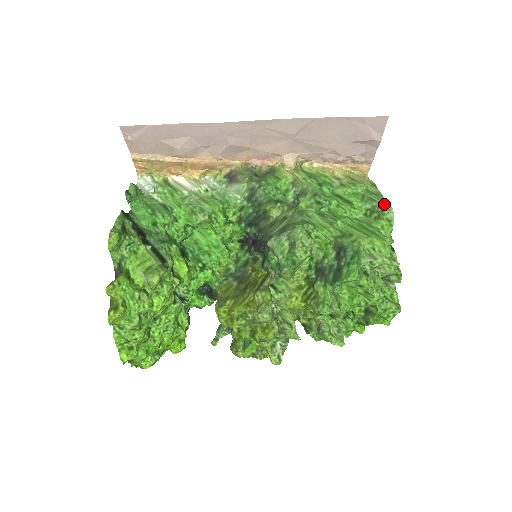
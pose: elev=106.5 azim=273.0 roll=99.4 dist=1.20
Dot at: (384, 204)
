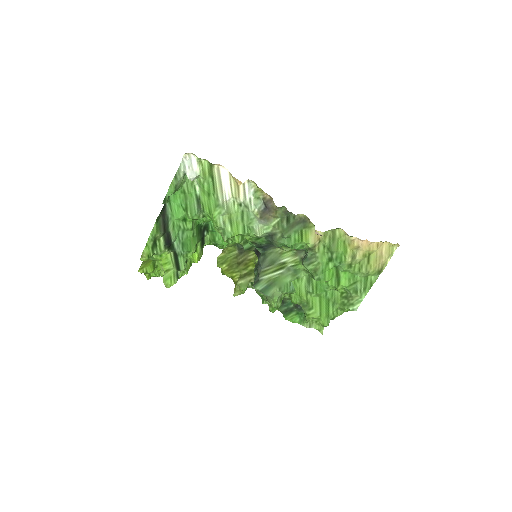
Dot at: (359, 300)
